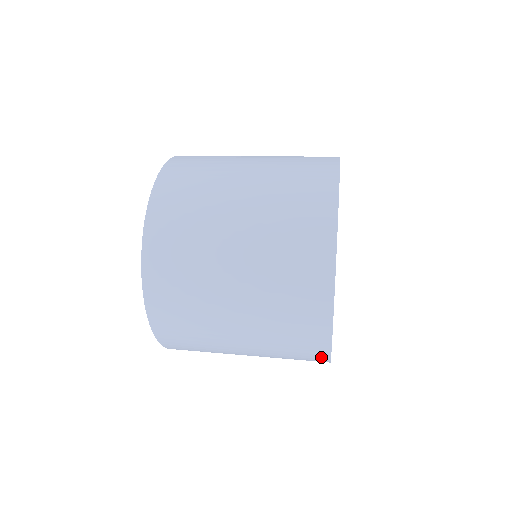
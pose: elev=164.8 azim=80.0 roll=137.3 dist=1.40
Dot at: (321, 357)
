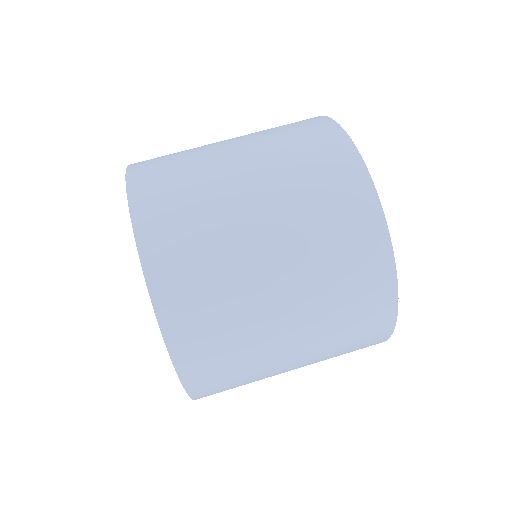
Dot at: occluded
